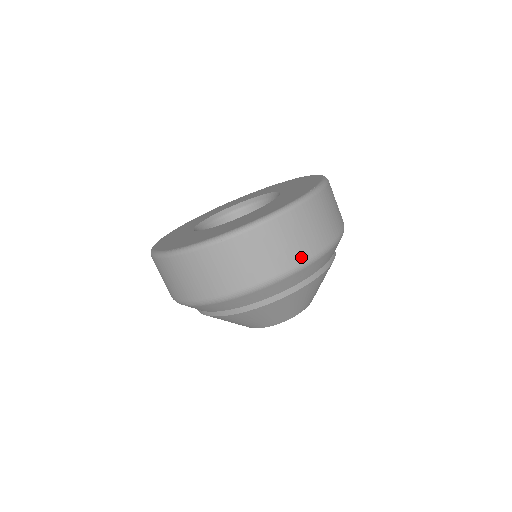
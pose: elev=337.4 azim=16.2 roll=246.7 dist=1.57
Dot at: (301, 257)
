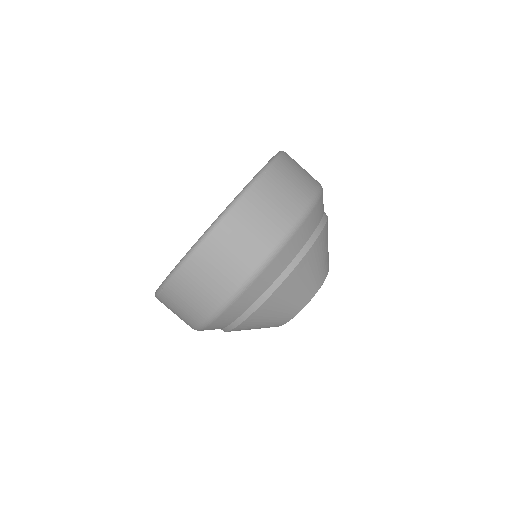
Dot at: (315, 184)
